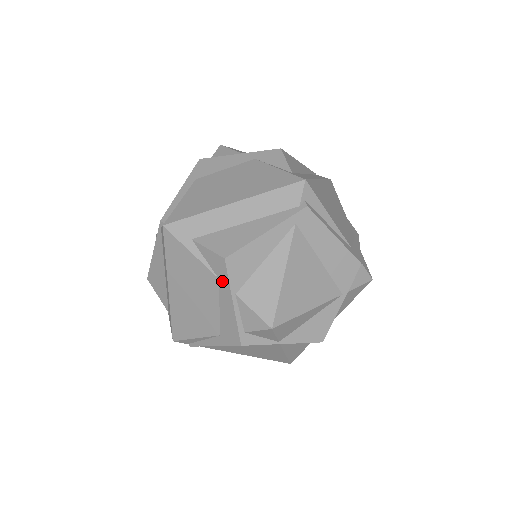
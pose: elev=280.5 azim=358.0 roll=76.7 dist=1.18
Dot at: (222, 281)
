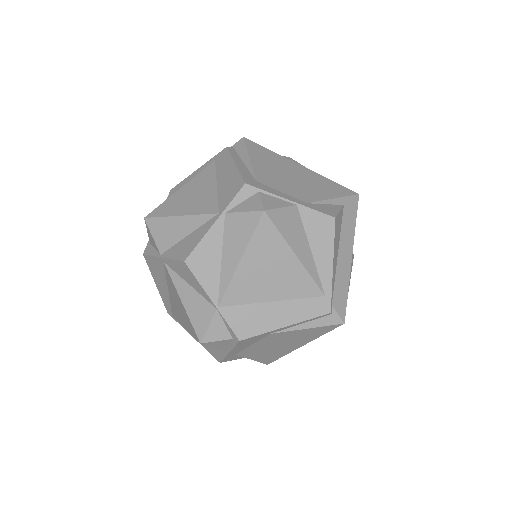
Dot at: occluded
